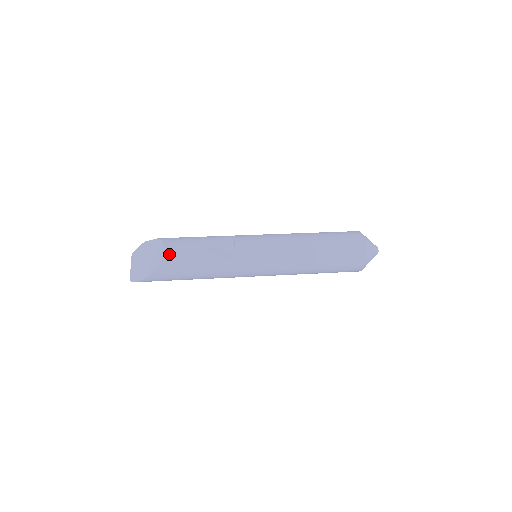
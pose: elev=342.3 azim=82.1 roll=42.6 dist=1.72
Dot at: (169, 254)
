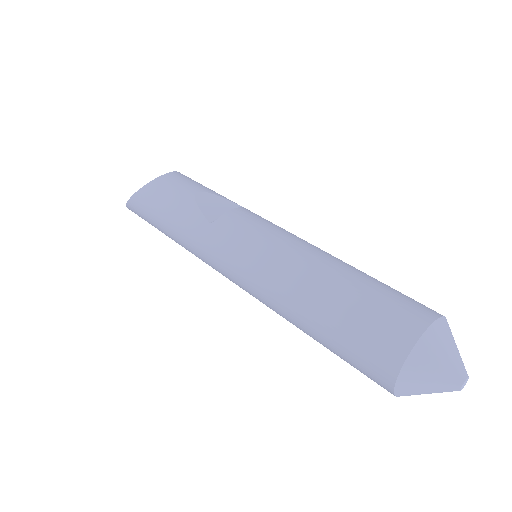
Dot at: (161, 180)
